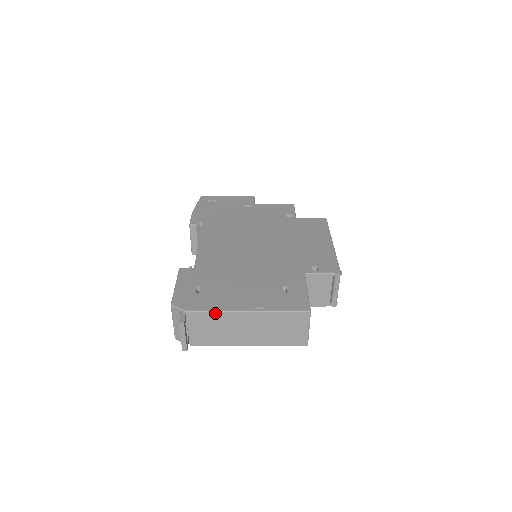
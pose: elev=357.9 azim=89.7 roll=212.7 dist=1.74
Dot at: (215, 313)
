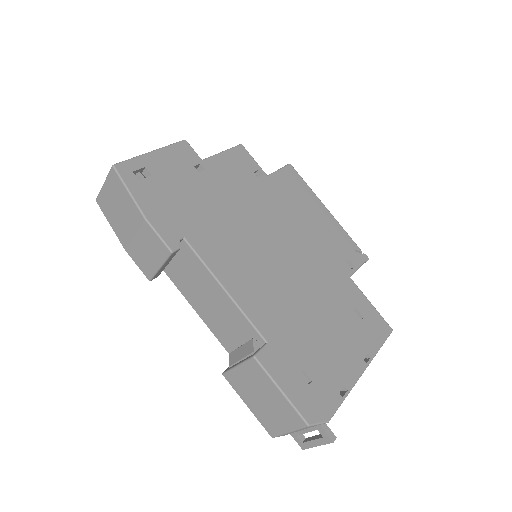
Dot at: (345, 397)
